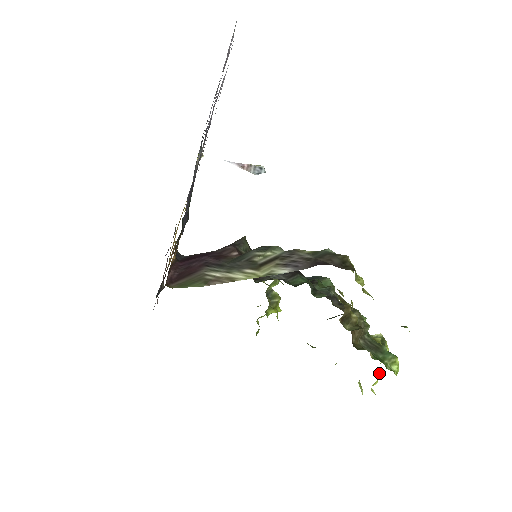
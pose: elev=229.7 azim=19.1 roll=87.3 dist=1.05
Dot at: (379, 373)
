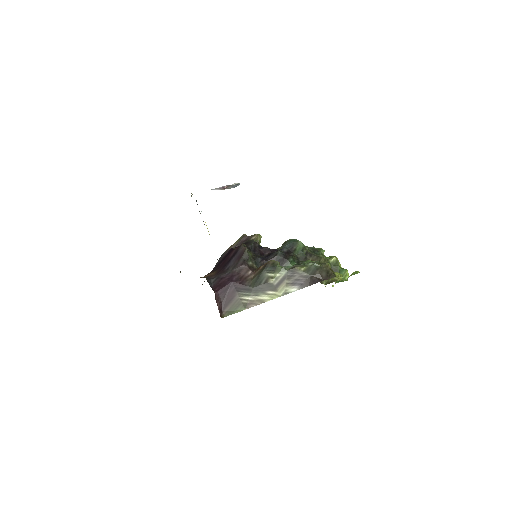
Dot at: occluded
